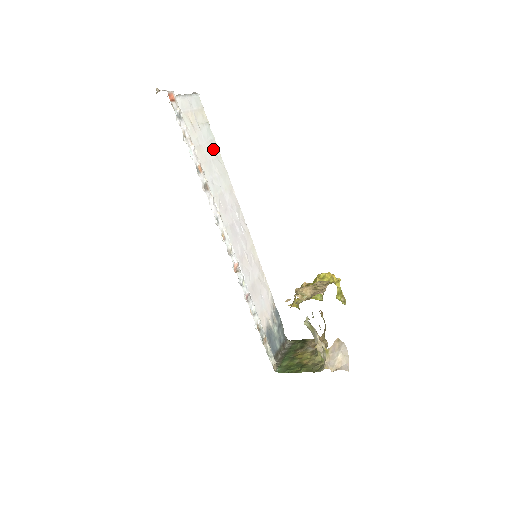
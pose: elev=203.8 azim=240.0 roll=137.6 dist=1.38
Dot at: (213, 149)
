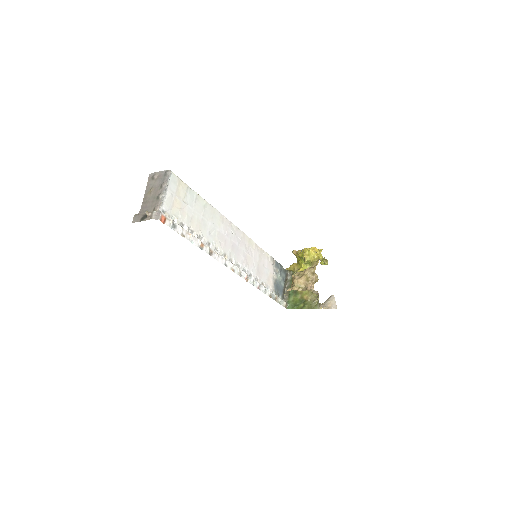
Dot at: (200, 205)
